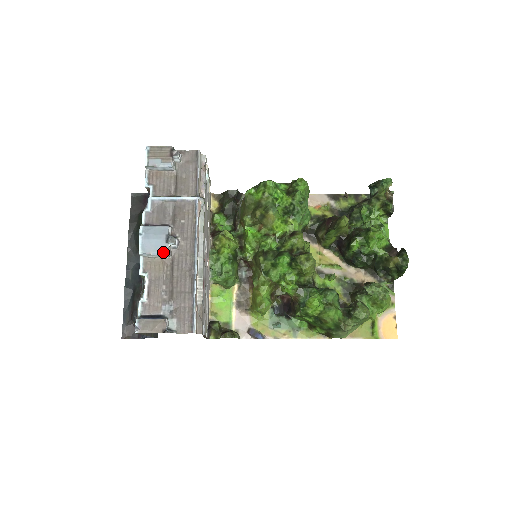
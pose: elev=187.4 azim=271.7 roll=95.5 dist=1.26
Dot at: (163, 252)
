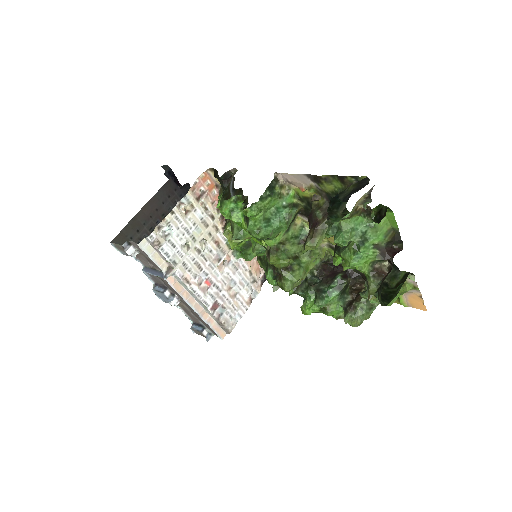
Dot at: occluded
